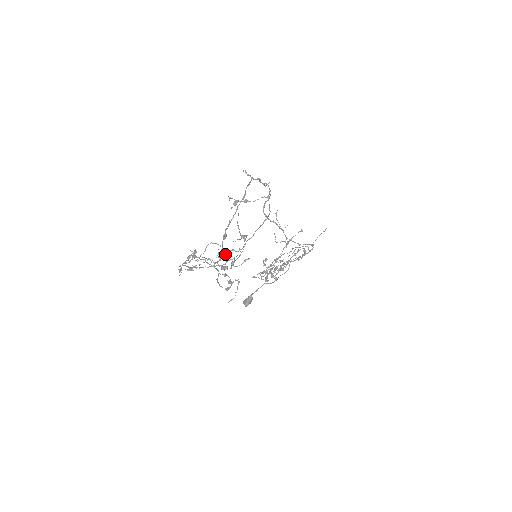
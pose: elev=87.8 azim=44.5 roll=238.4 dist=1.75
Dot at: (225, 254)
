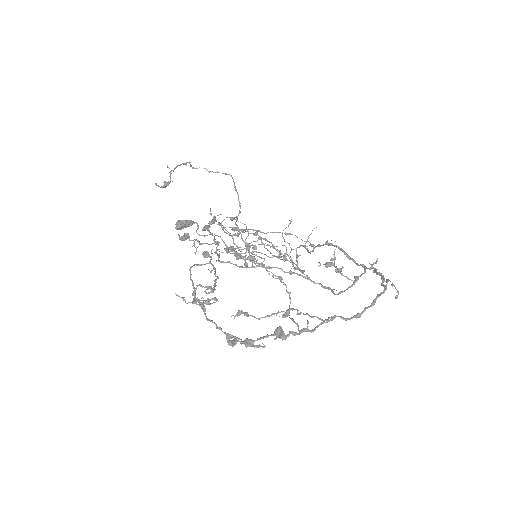
Dot at: (235, 233)
